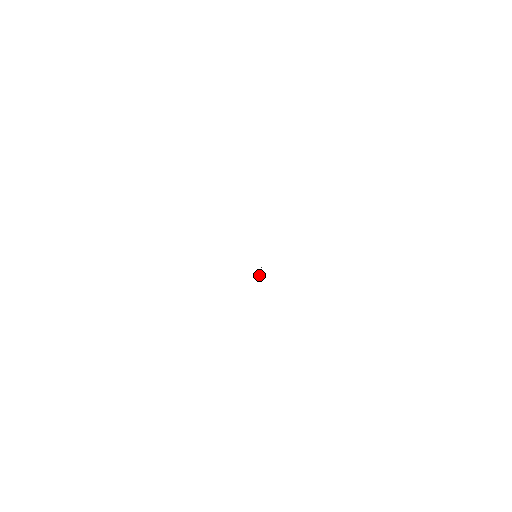
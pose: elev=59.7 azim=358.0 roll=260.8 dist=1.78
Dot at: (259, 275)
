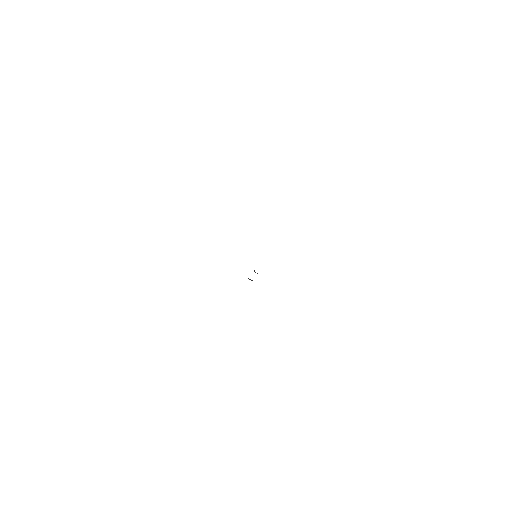
Dot at: occluded
